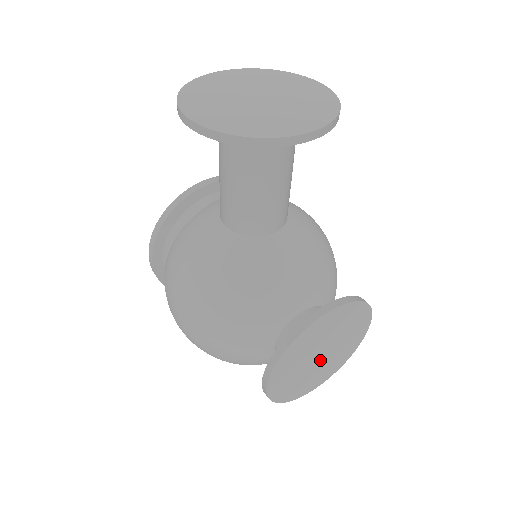
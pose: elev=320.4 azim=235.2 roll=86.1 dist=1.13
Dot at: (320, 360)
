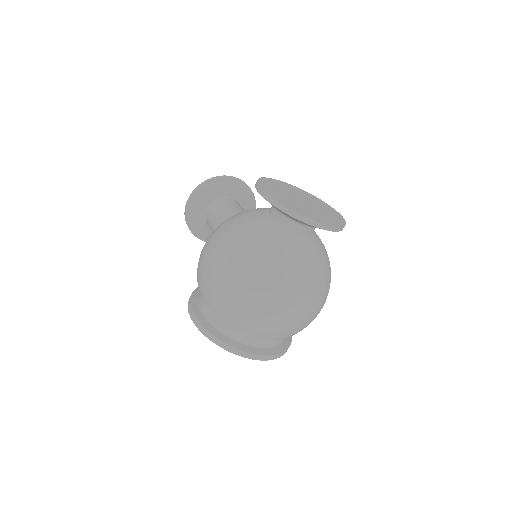
Dot at: (305, 205)
